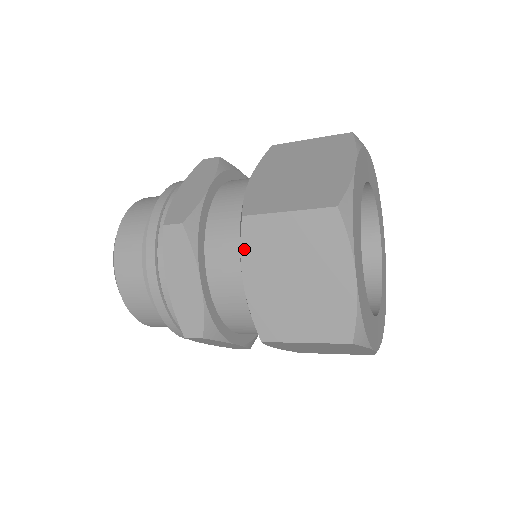
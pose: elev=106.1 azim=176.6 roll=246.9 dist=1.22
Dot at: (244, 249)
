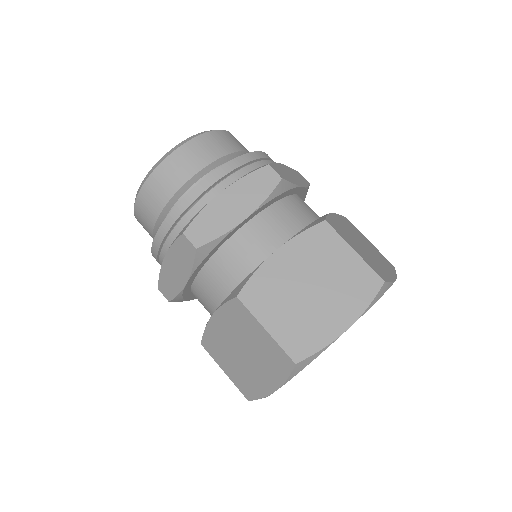
Dot at: (302, 236)
